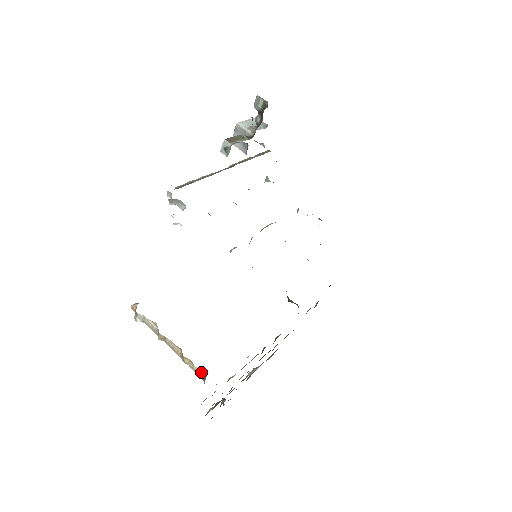
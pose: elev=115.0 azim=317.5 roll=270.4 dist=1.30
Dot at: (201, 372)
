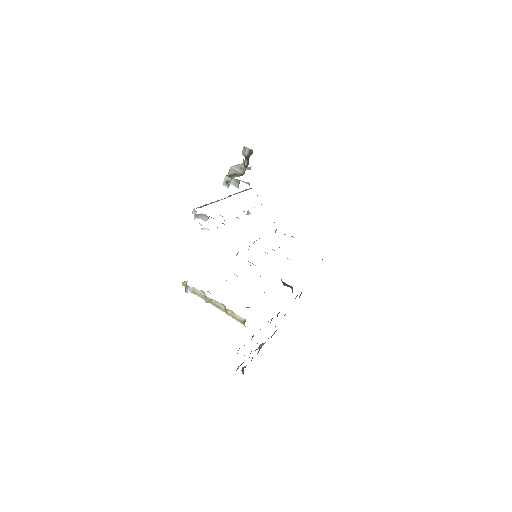
Dot at: (241, 317)
